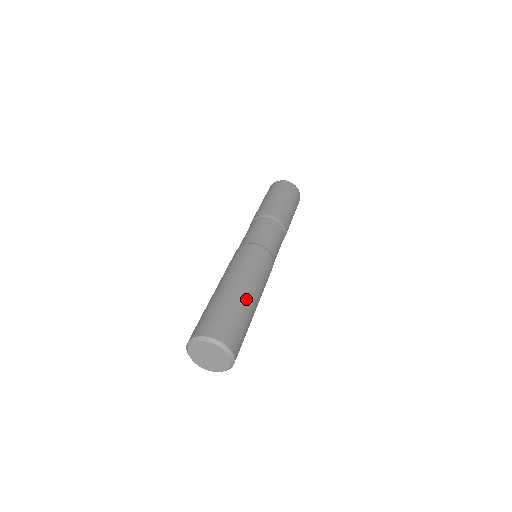
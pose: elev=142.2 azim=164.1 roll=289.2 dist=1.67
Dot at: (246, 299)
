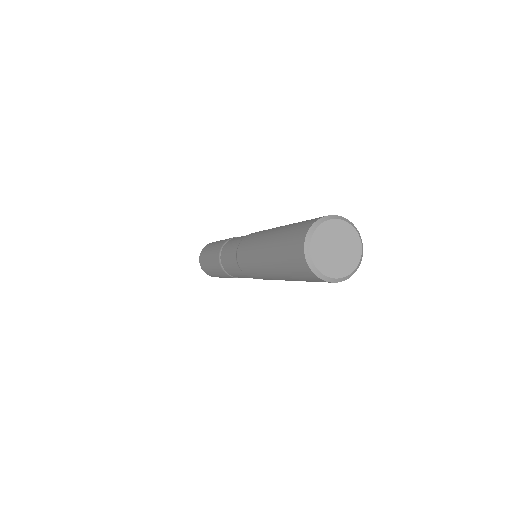
Dot at: occluded
